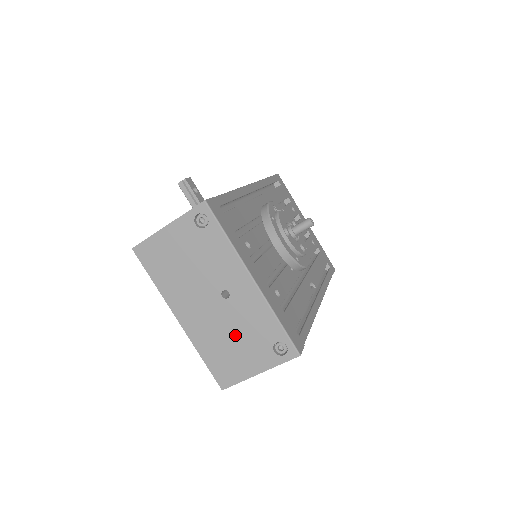
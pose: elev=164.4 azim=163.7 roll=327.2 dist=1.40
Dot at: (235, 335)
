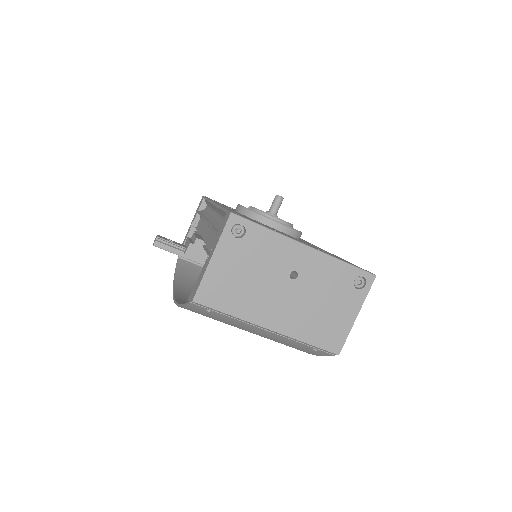
Dot at: (321, 302)
